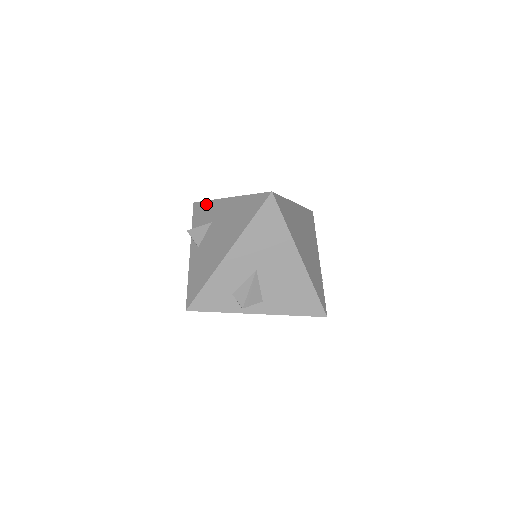
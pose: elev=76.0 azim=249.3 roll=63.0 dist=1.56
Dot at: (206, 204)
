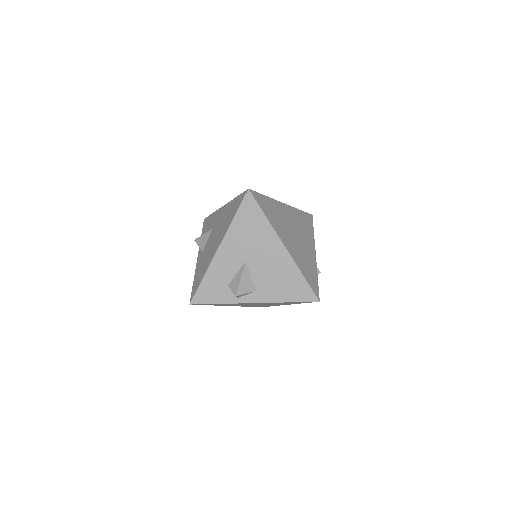
Dot at: (211, 216)
